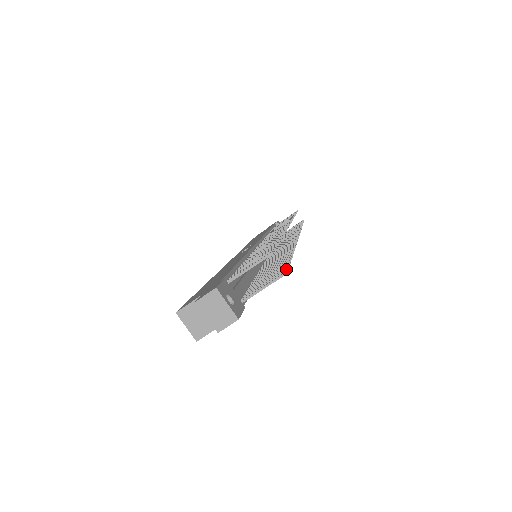
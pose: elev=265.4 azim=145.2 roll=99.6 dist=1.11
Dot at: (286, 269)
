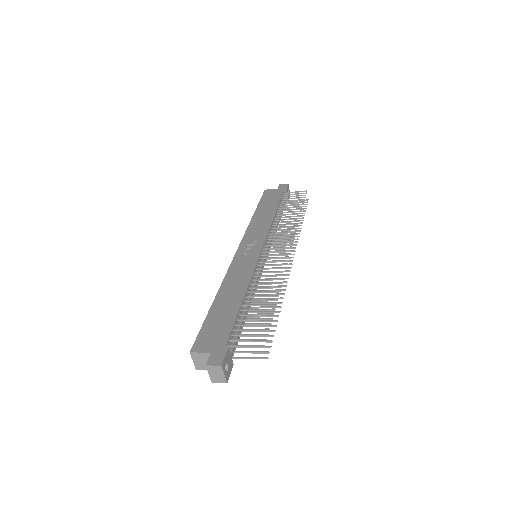
Dot at: (269, 352)
